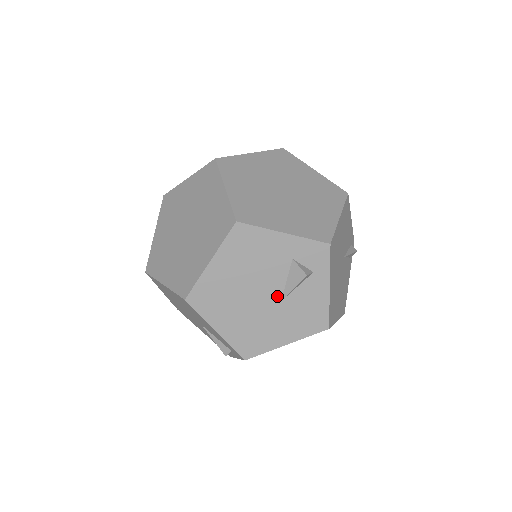
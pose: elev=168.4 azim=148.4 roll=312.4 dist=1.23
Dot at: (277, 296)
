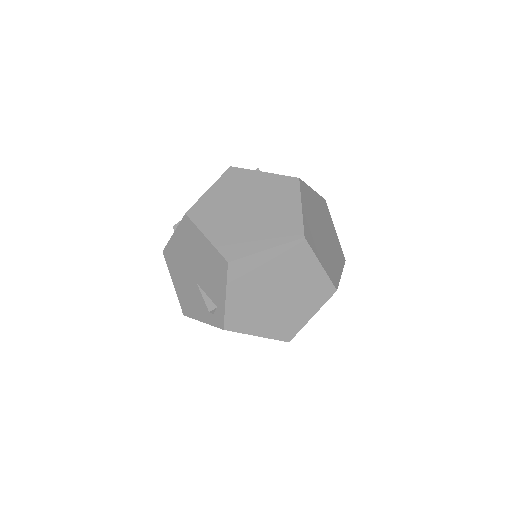
Dot at: occluded
